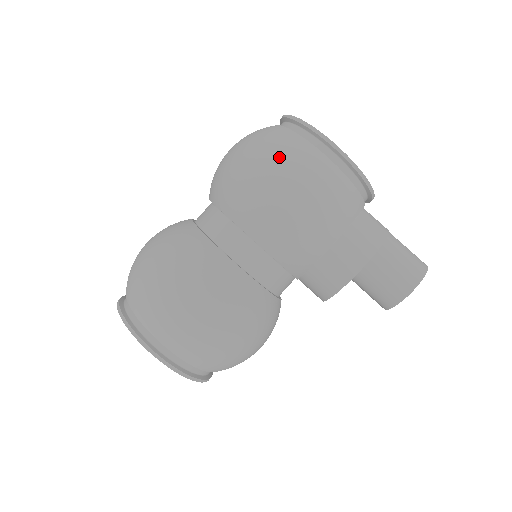
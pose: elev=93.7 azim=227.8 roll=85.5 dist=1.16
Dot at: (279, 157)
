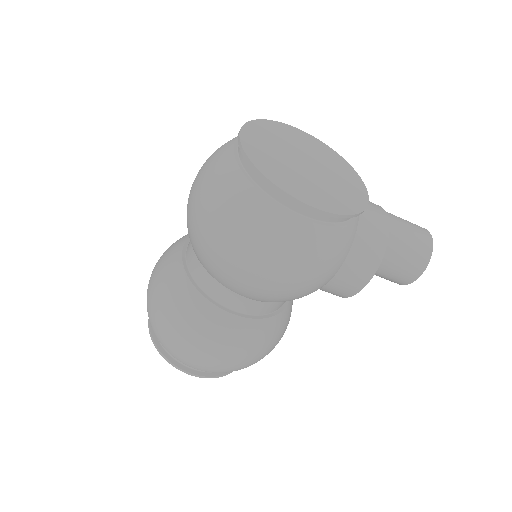
Dot at: (254, 243)
